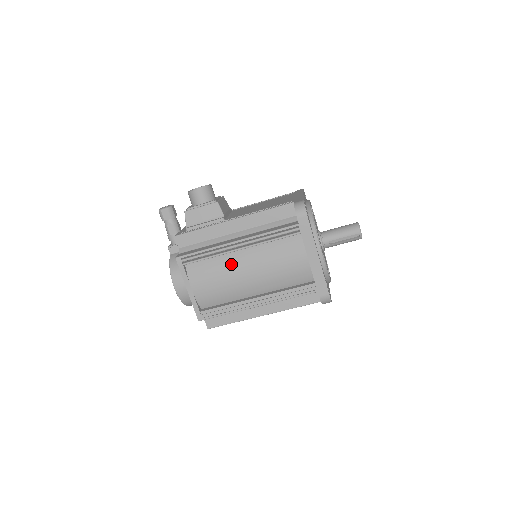
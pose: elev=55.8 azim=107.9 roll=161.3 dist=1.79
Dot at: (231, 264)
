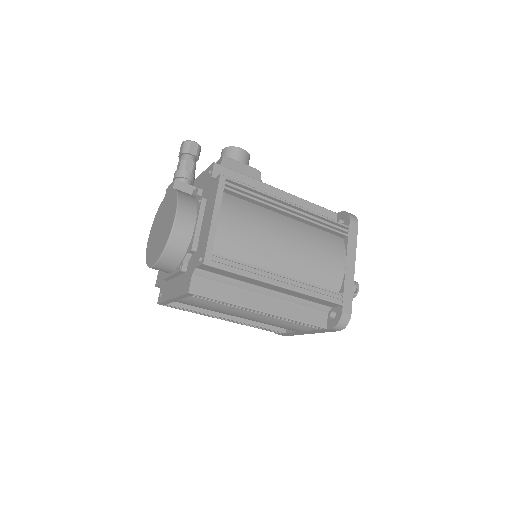
Dot at: (273, 222)
